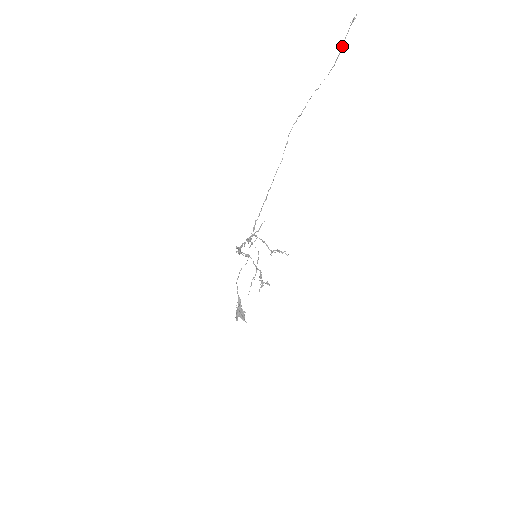
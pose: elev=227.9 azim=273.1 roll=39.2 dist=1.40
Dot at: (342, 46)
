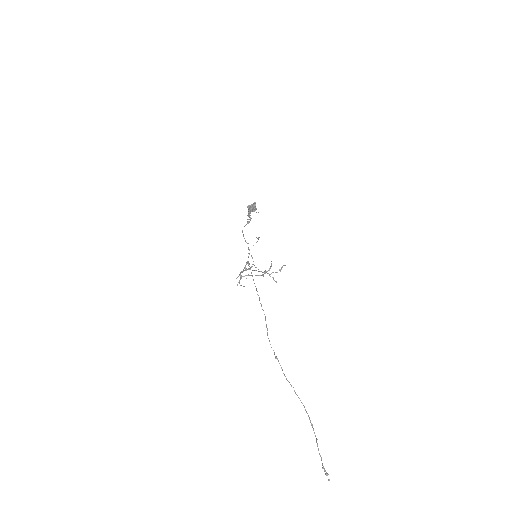
Dot at: occluded
